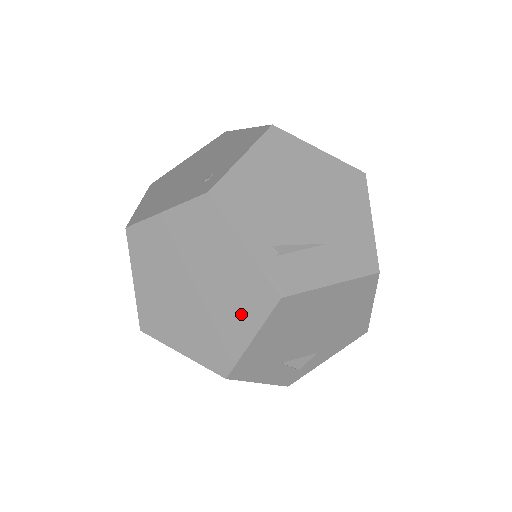
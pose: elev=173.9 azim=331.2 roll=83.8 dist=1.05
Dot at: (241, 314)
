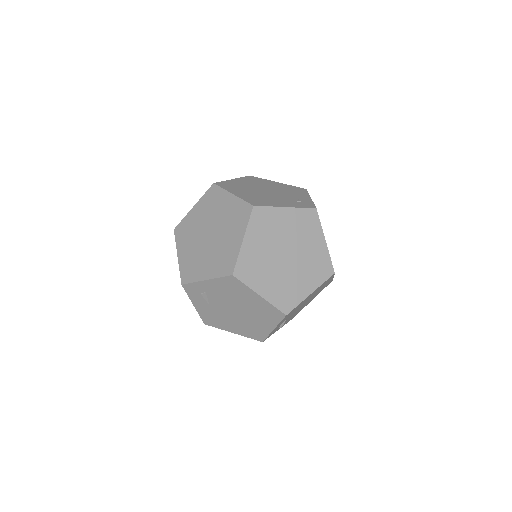
Dot at: (311, 277)
